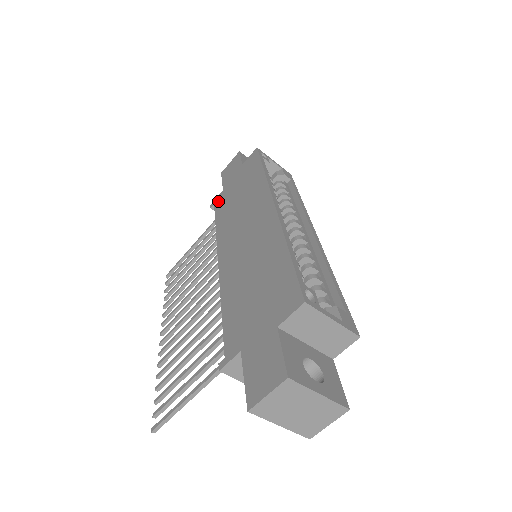
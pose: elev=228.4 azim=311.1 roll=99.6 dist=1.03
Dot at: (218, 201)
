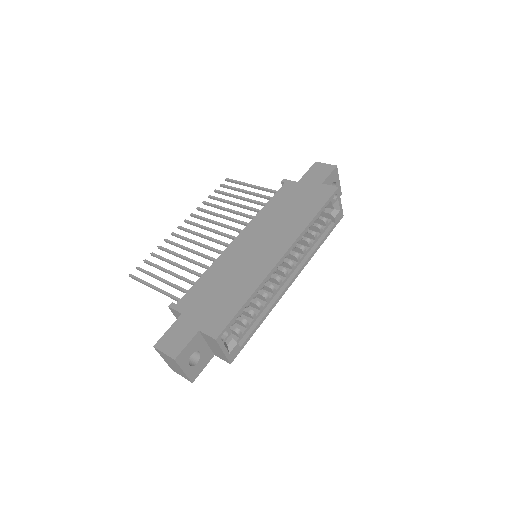
Dot at: (287, 186)
